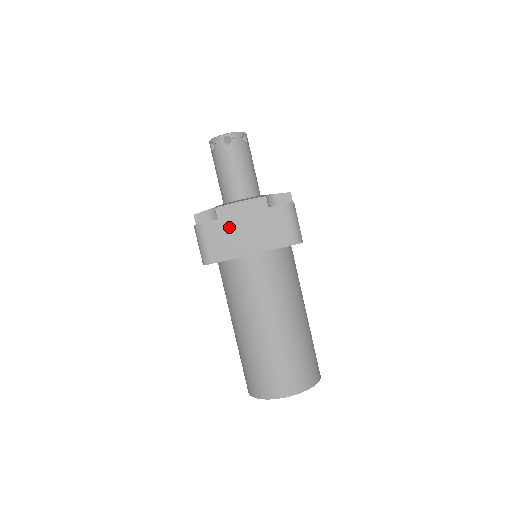
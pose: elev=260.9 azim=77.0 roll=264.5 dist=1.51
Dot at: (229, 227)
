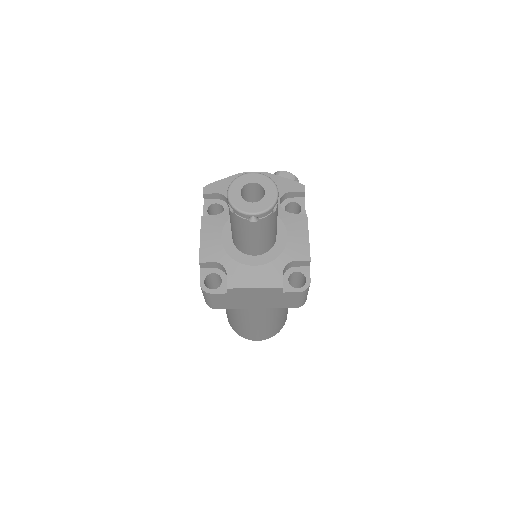
Dot at: (238, 297)
